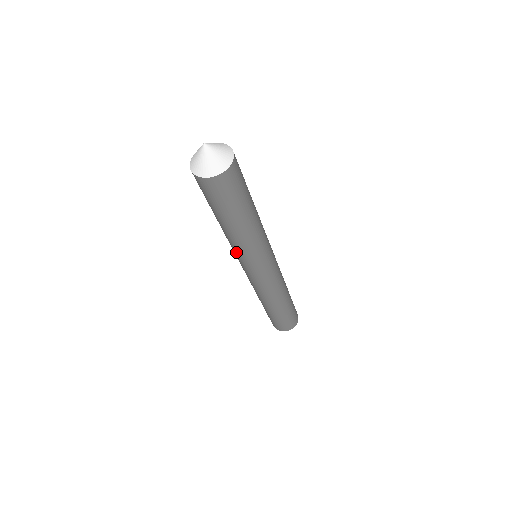
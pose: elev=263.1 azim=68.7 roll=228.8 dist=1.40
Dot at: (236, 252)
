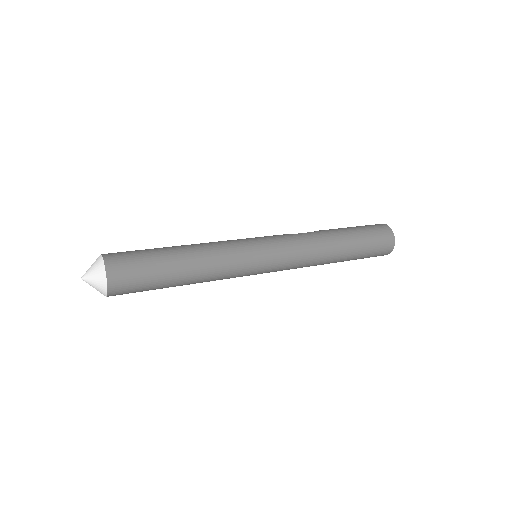
Dot at: occluded
